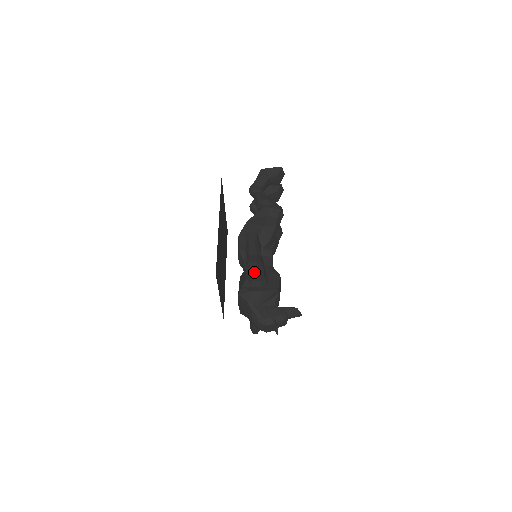
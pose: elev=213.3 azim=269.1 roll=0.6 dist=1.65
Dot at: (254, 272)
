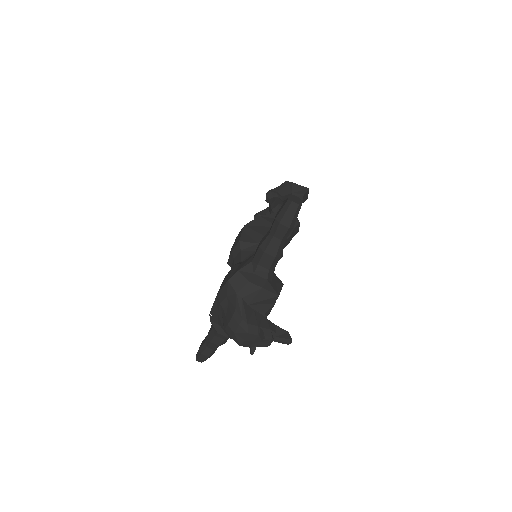
Dot at: (270, 252)
